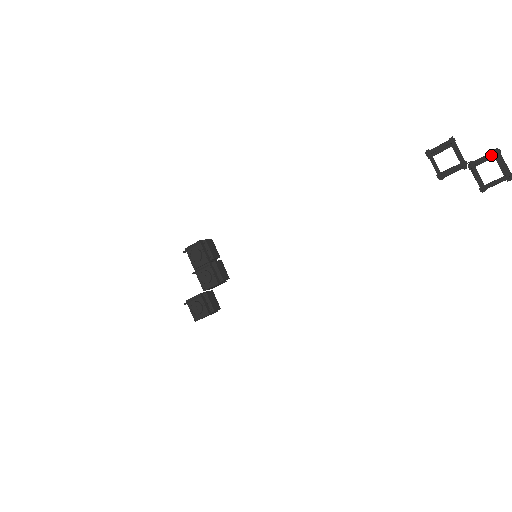
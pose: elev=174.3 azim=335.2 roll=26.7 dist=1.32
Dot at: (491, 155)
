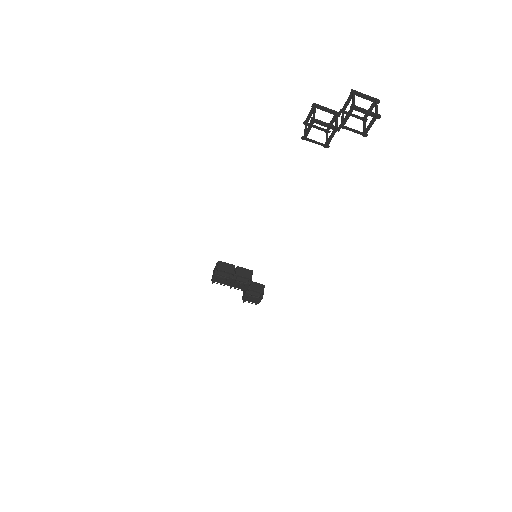
Dot at: (351, 112)
